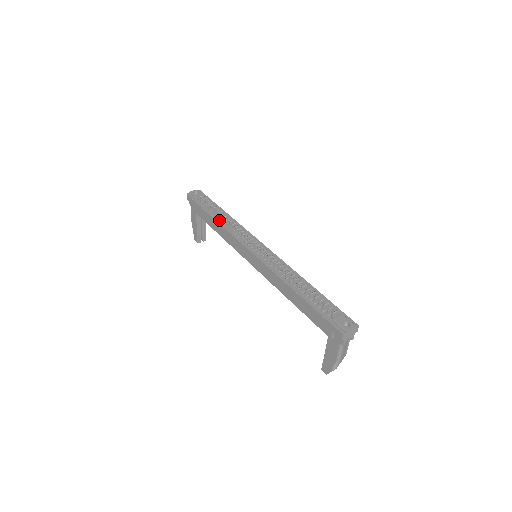
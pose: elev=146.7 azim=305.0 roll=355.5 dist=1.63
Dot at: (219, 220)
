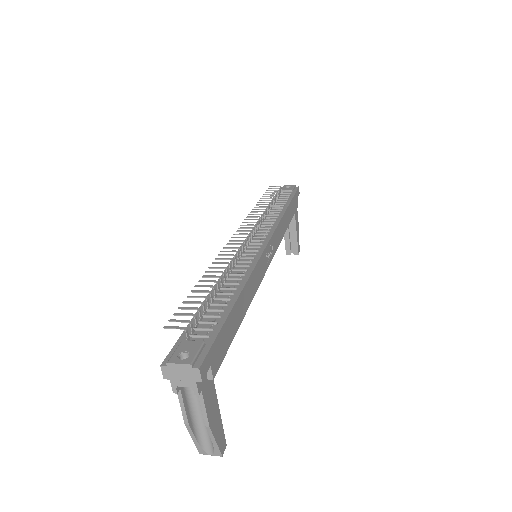
Dot at: (267, 212)
